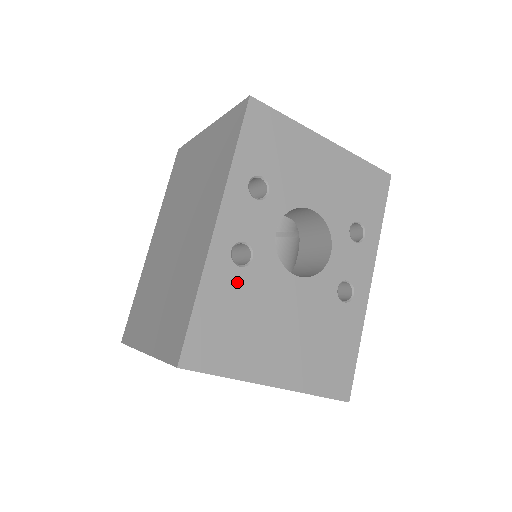
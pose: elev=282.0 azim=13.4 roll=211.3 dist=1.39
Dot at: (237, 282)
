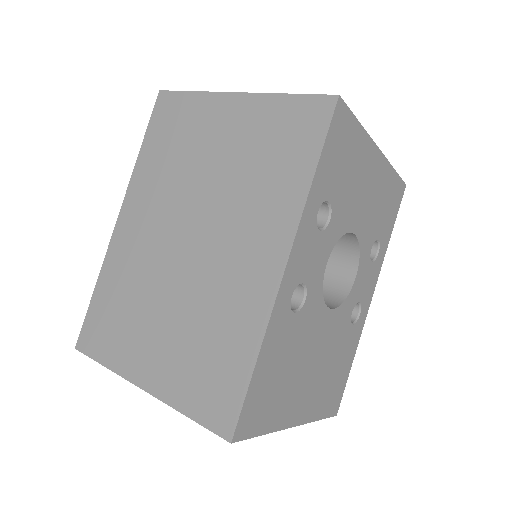
Dot at: (290, 331)
